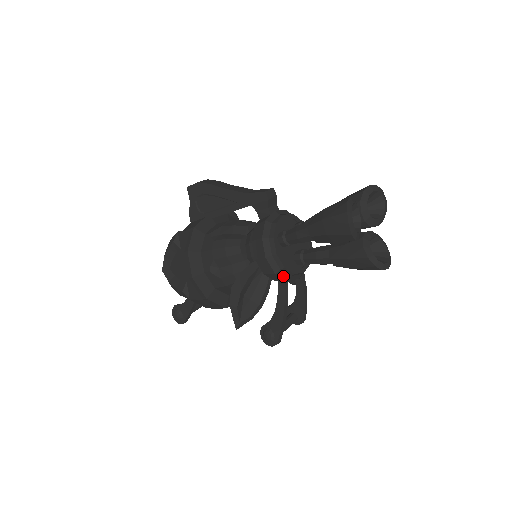
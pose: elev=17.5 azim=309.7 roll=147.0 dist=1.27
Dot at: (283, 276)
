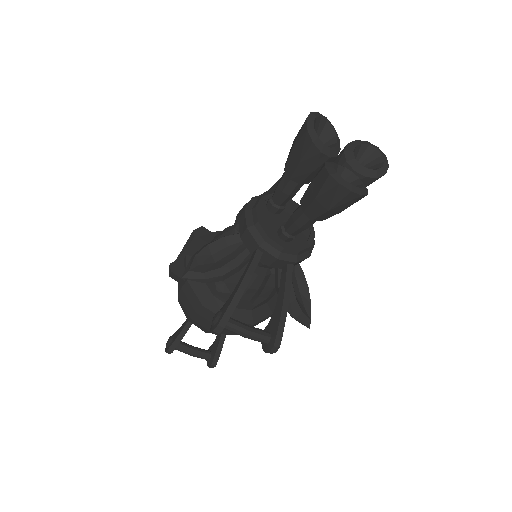
Dot at: (255, 236)
